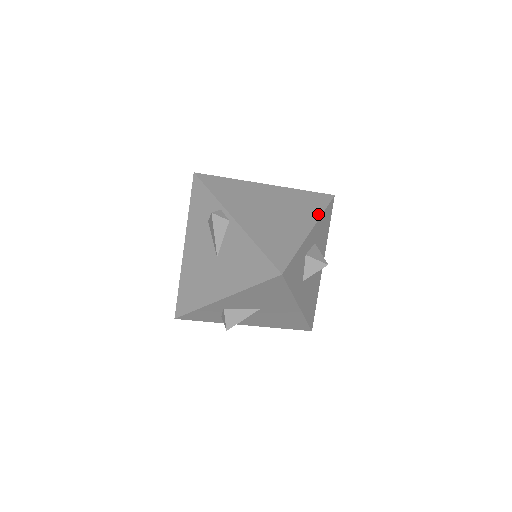
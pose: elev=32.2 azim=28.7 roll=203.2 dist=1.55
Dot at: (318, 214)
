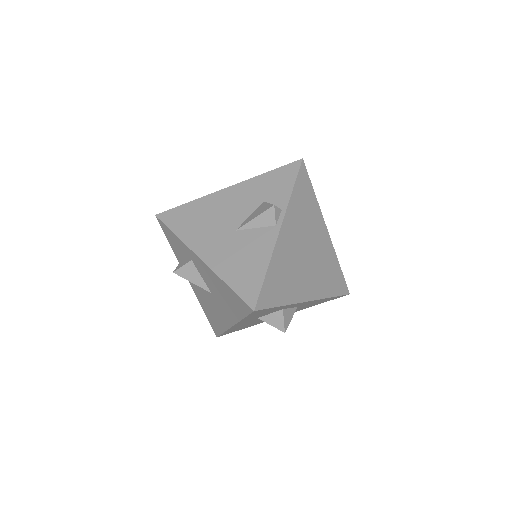
Dot at: (326, 295)
